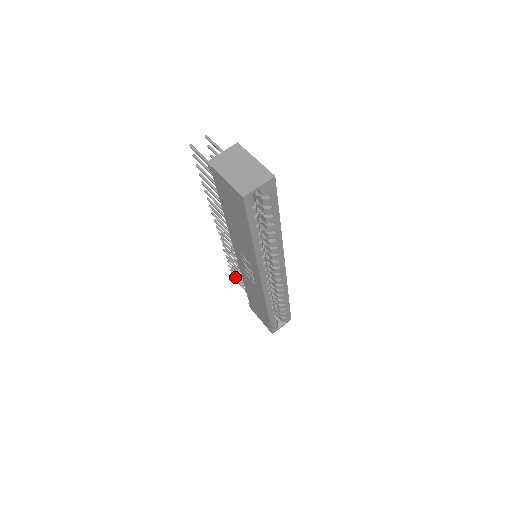
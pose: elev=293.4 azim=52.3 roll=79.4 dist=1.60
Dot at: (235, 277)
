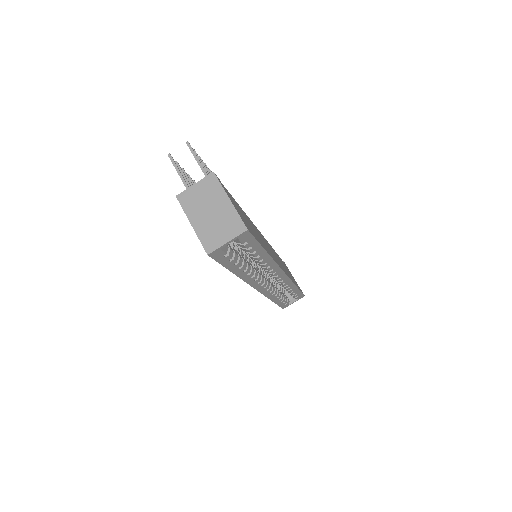
Dot at: occluded
